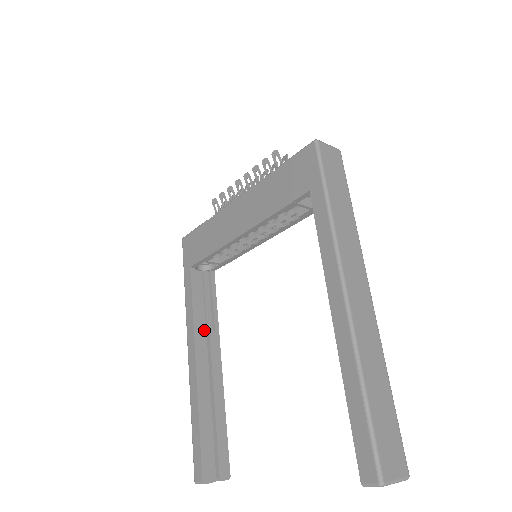
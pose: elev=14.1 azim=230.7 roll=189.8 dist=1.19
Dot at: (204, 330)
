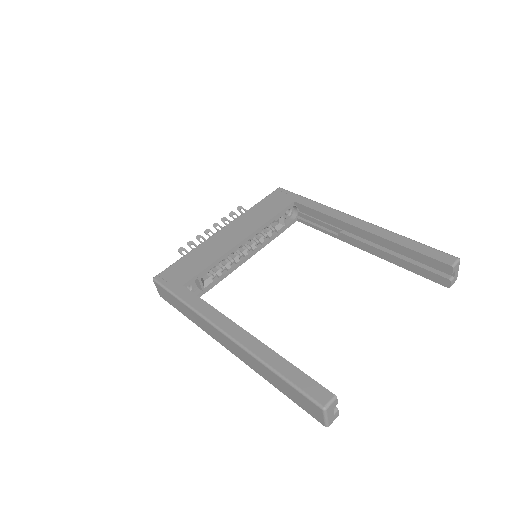
Dot at: occluded
